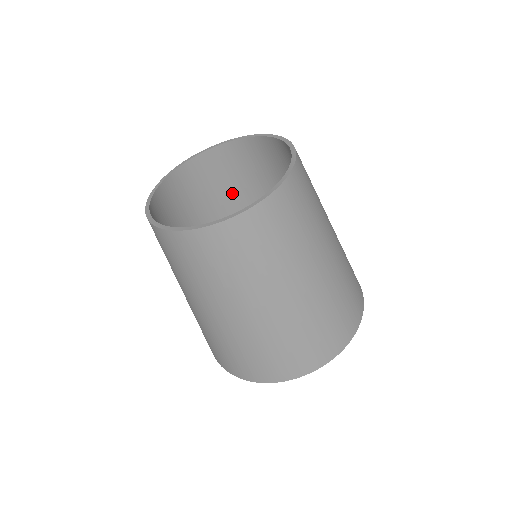
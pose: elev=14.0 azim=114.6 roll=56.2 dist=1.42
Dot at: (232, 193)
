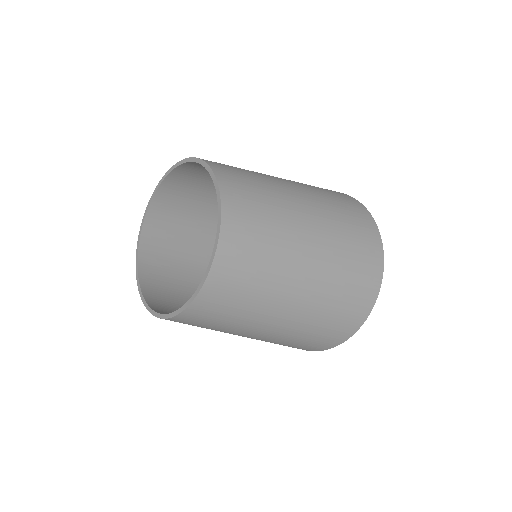
Dot at: occluded
